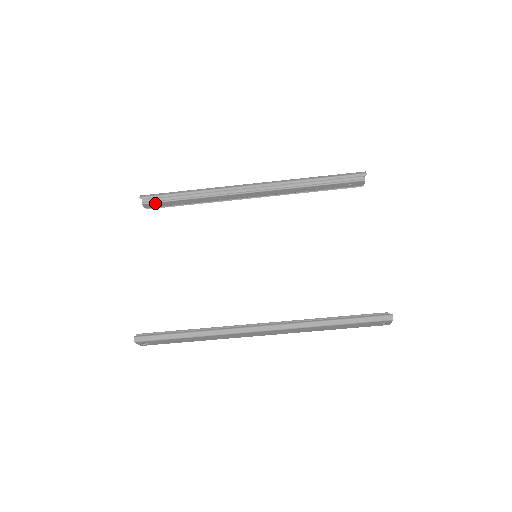
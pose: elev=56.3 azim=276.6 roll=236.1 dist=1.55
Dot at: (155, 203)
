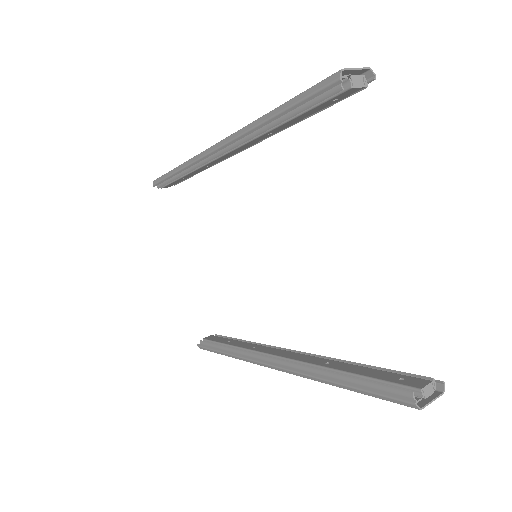
Dot at: (168, 185)
